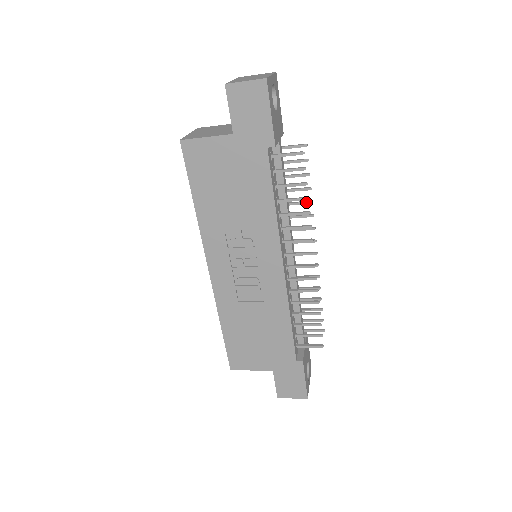
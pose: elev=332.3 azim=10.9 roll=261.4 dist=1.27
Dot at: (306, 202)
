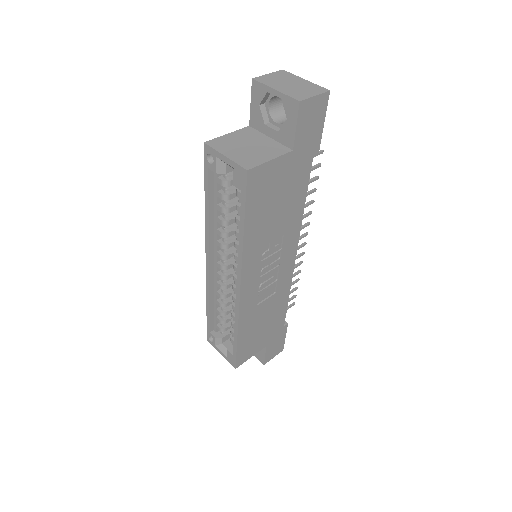
Dot at: occluded
